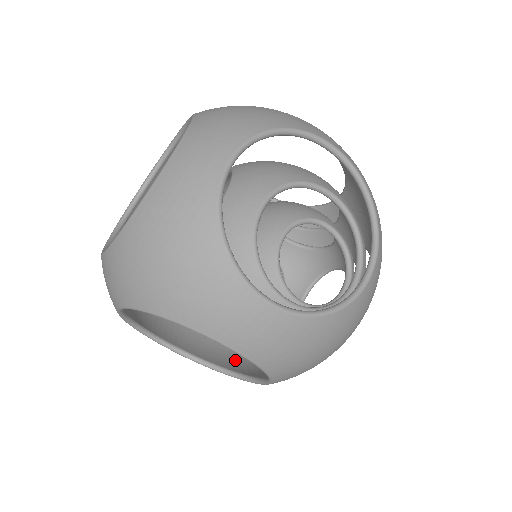
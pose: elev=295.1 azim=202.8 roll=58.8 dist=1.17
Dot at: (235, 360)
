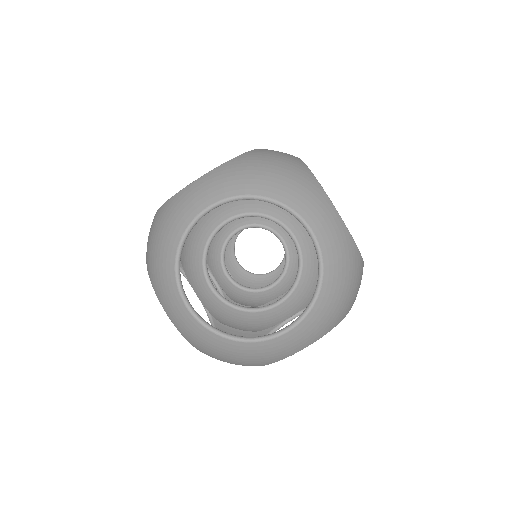
Dot at: occluded
